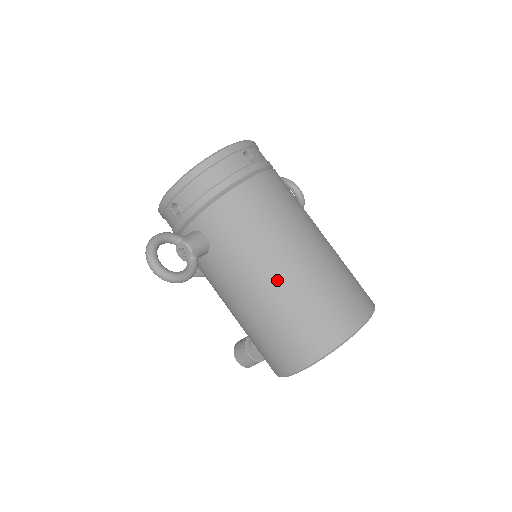
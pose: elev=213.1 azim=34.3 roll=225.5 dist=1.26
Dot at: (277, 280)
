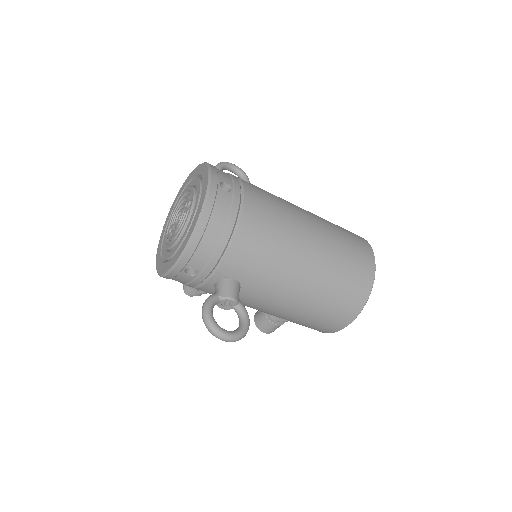
Dot at: (309, 277)
